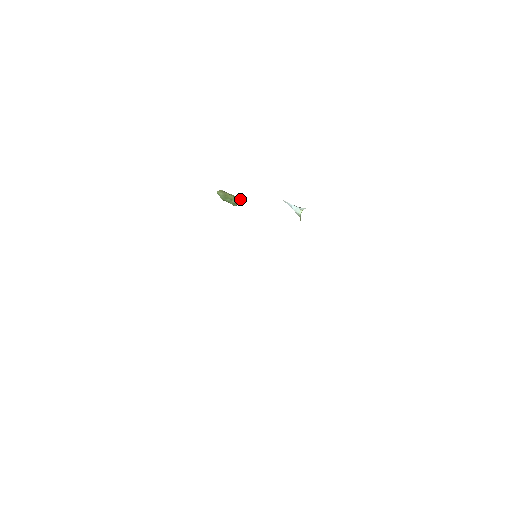
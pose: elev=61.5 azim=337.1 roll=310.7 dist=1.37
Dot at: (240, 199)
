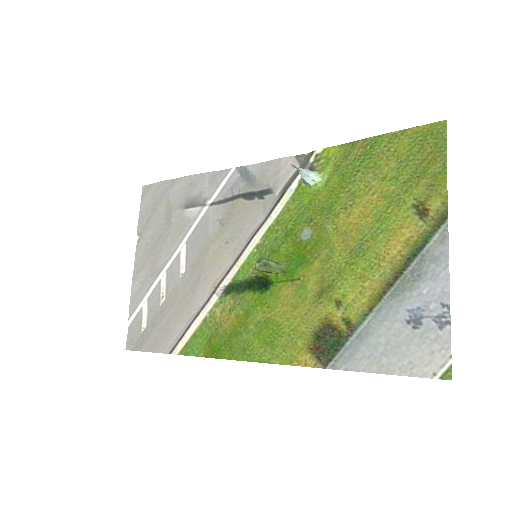
Dot at: occluded
